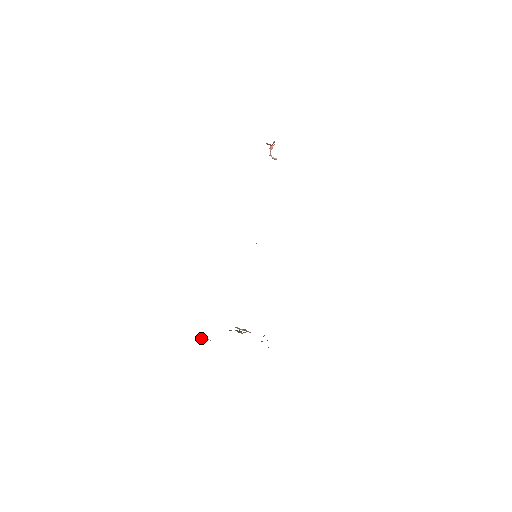
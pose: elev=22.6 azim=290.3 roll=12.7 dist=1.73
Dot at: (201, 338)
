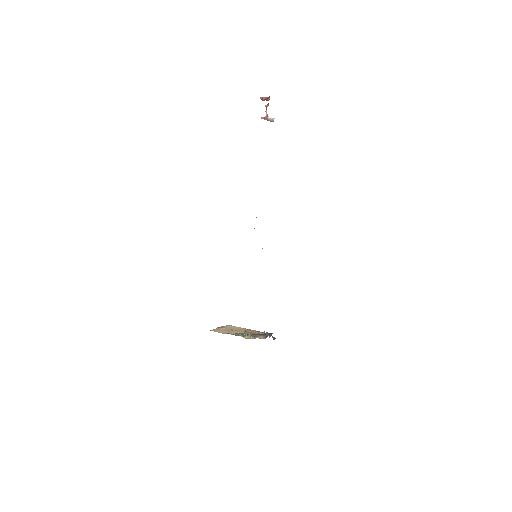
Dot at: (217, 327)
